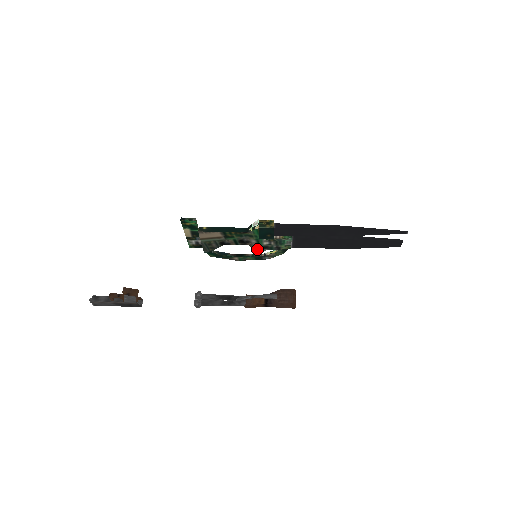
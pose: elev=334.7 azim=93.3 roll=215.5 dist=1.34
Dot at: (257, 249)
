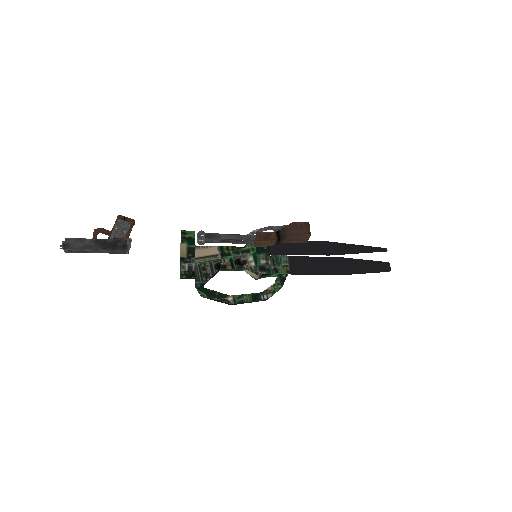
Dot at: (254, 272)
